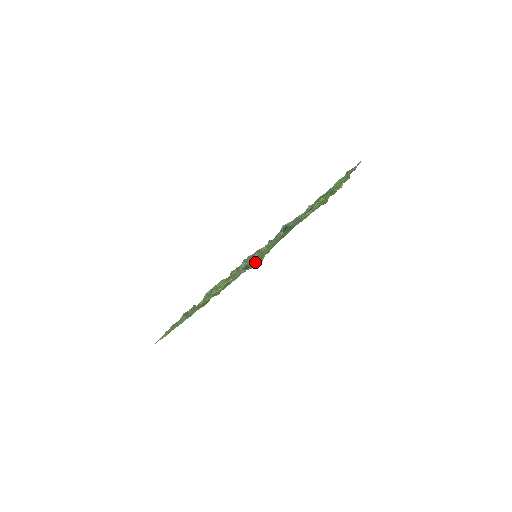
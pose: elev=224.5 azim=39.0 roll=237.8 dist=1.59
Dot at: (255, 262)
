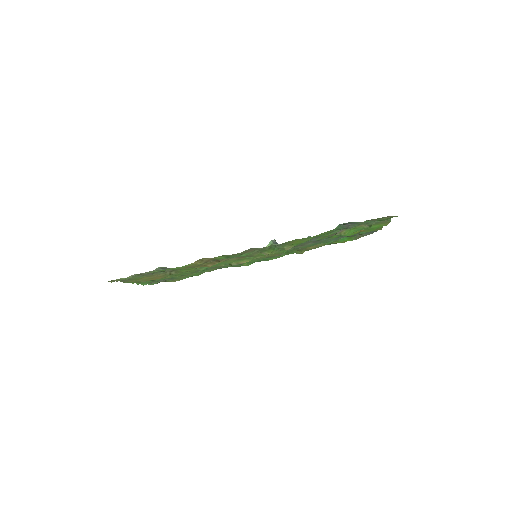
Dot at: (284, 245)
